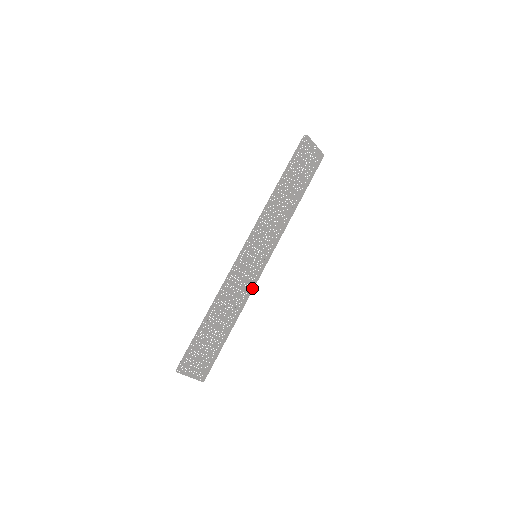
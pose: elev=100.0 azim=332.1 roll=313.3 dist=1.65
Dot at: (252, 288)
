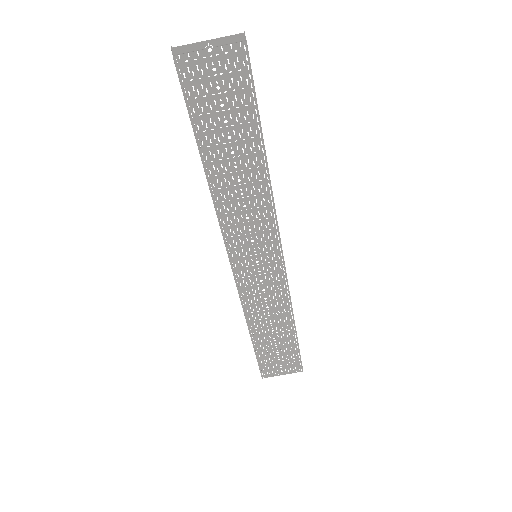
Dot at: (285, 284)
